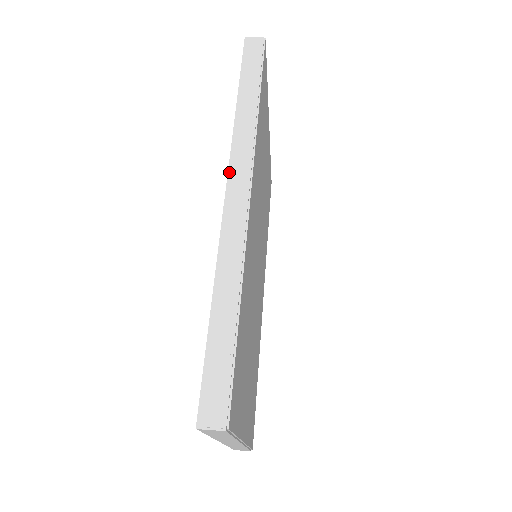
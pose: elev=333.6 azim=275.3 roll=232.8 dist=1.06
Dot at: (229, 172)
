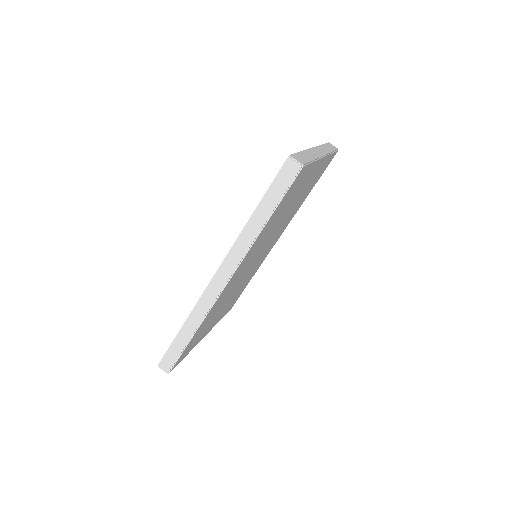
Dot at: (220, 267)
